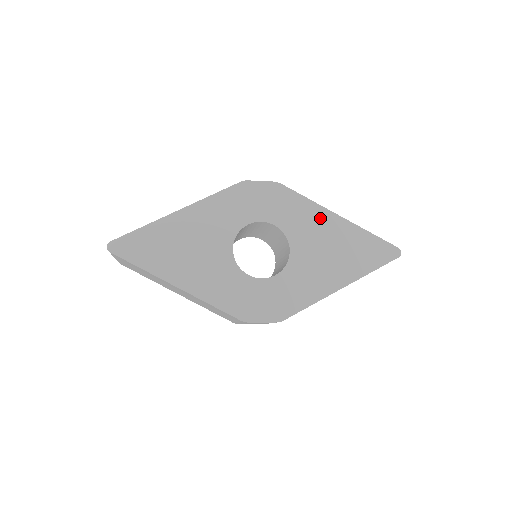
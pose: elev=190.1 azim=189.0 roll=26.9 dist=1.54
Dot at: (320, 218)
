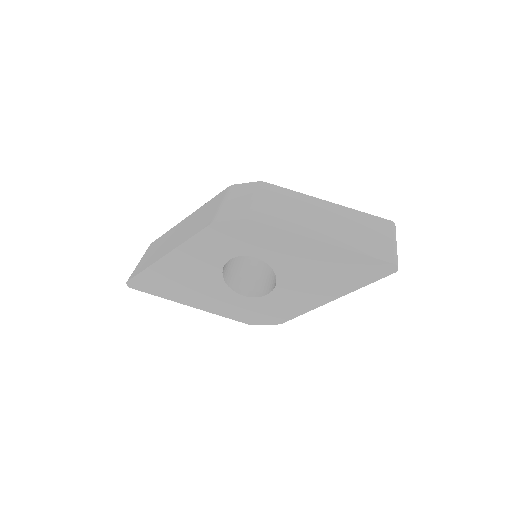
Dot at: (301, 246)
